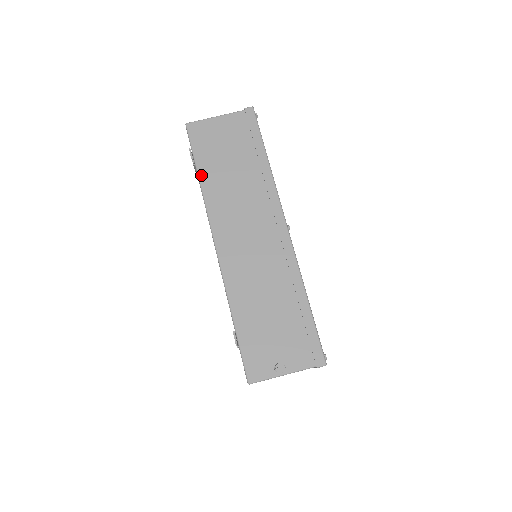
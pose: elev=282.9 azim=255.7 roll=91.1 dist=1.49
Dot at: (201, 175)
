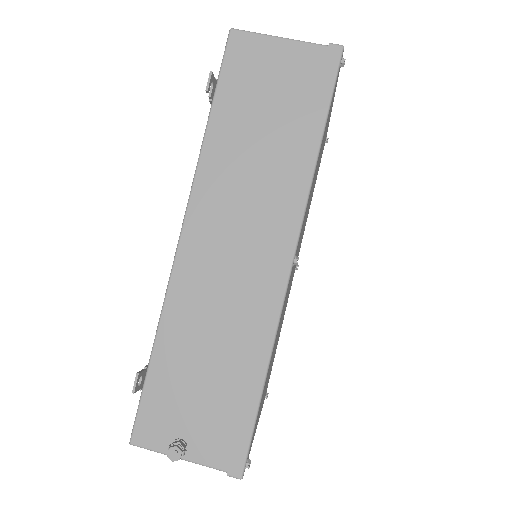
Dot at: (212, 121)
